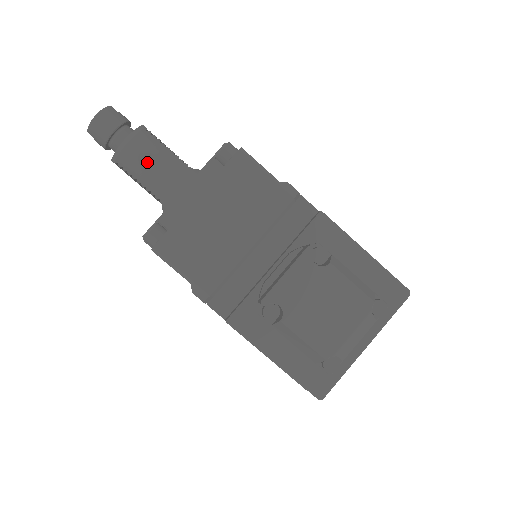
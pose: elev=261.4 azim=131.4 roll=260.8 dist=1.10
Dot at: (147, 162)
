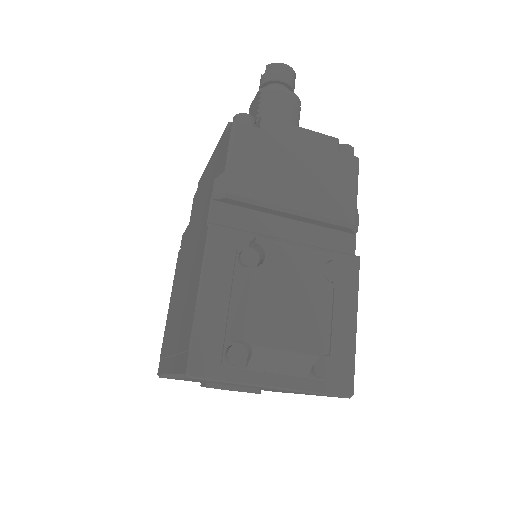
Dot at: (281, 112)
